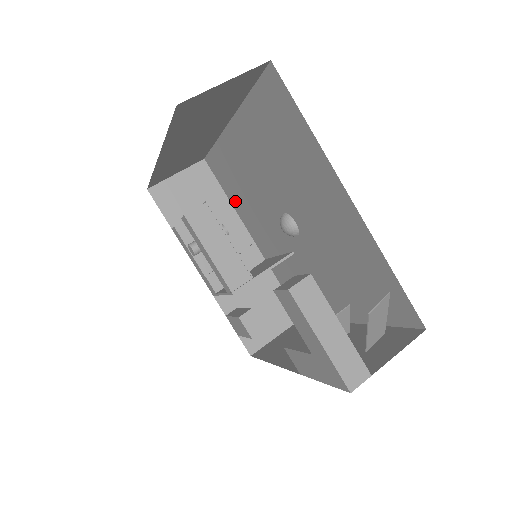
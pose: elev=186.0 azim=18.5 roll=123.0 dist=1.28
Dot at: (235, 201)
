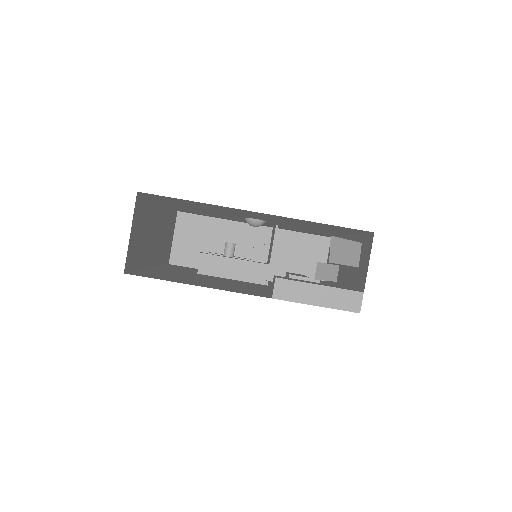
Dot at: occluded
